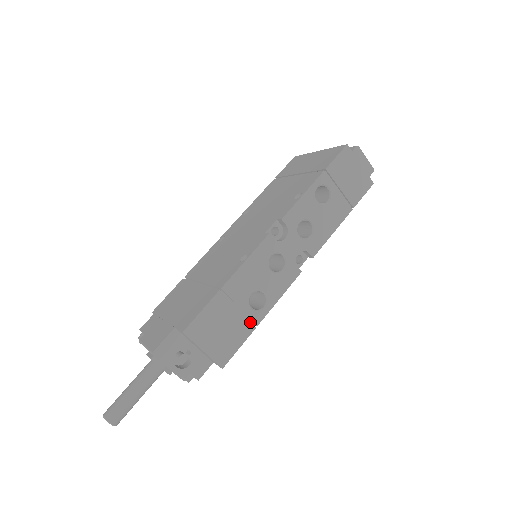
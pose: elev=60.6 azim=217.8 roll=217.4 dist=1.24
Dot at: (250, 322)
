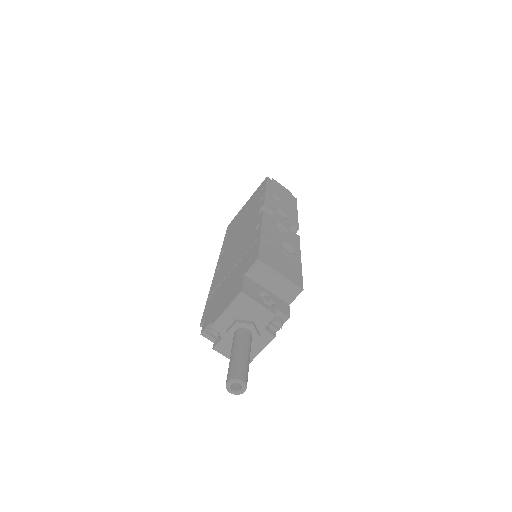
Dot at: (295, 261)
